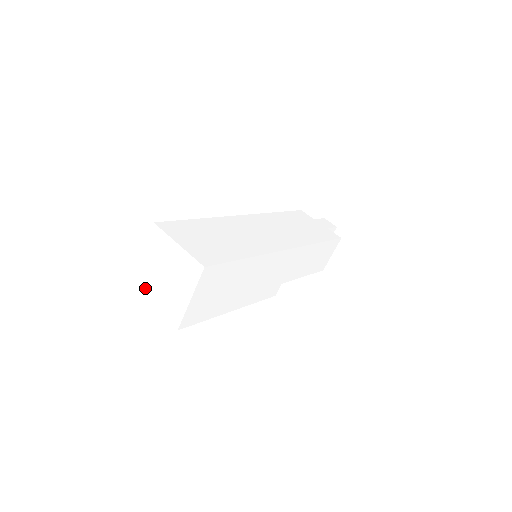
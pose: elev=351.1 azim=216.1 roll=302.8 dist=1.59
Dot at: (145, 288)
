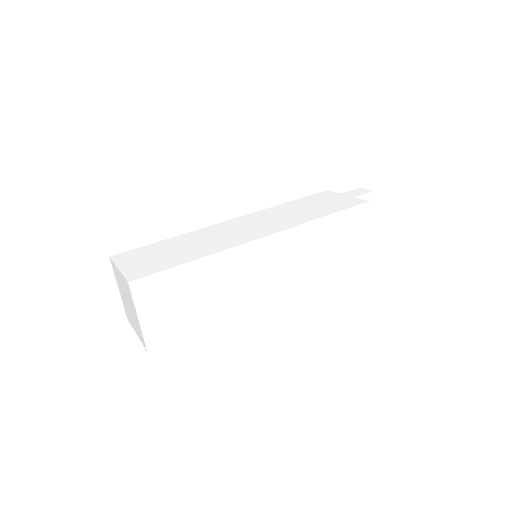
Dot at: (130, 319)
